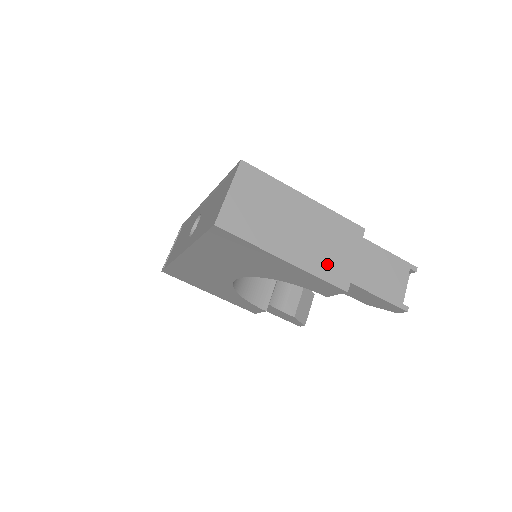
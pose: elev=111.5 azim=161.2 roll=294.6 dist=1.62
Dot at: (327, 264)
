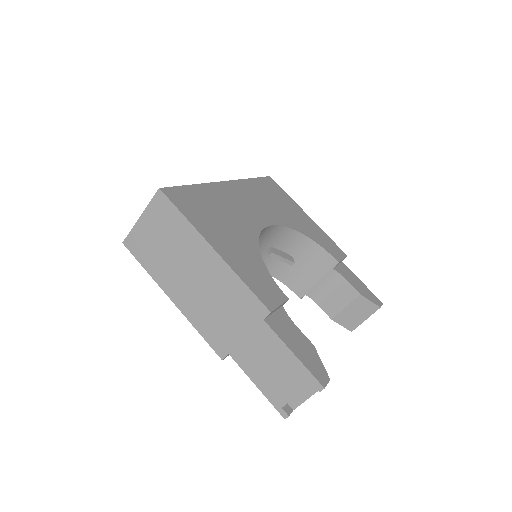
Dot at: (211, 324)
